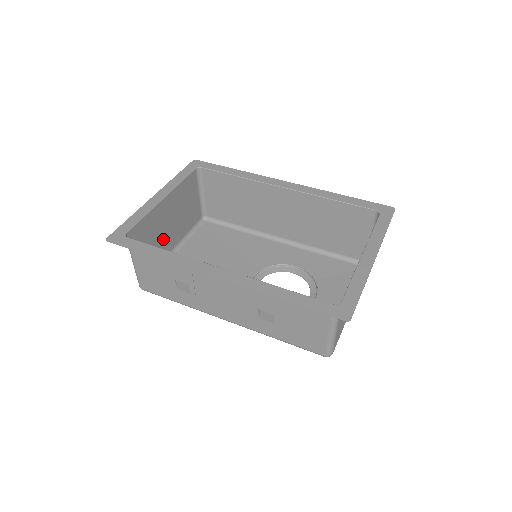
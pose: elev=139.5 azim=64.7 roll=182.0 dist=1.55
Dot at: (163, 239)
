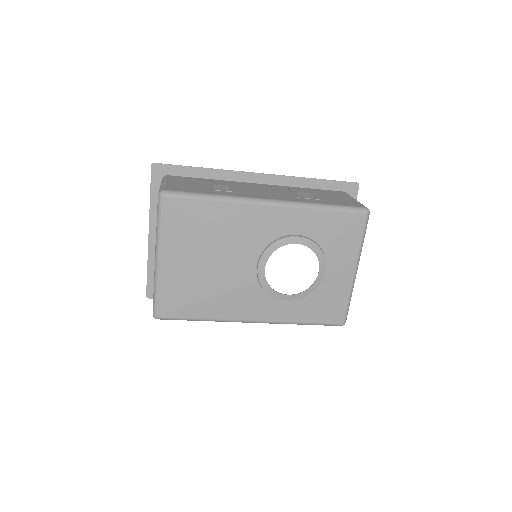
Dot at: occluded
